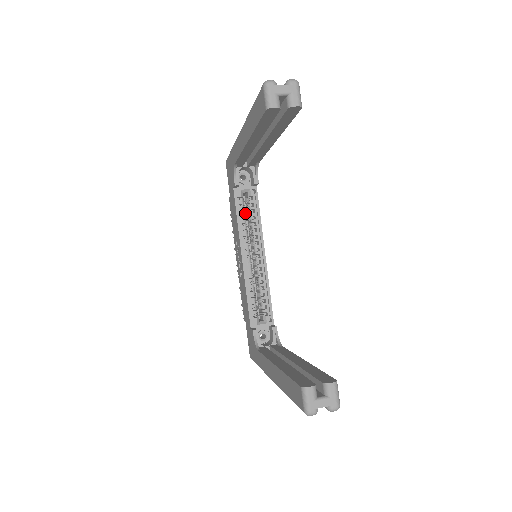
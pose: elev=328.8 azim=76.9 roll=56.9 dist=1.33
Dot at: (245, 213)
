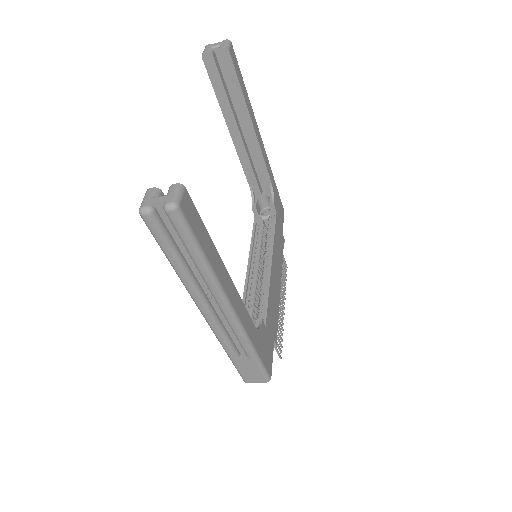
Dot at: (264, 237)
